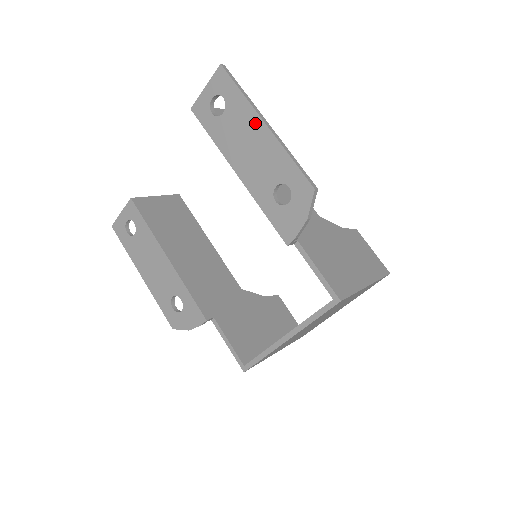
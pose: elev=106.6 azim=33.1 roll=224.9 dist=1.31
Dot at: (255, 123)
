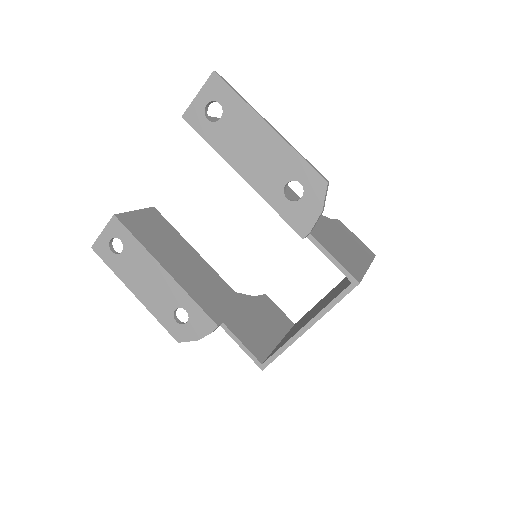
Dot at: (258, 125)
